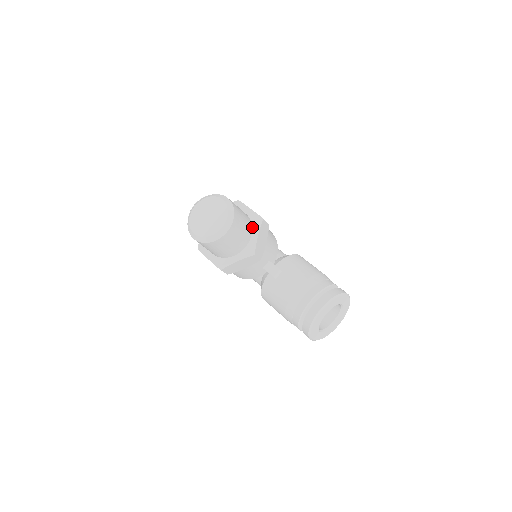
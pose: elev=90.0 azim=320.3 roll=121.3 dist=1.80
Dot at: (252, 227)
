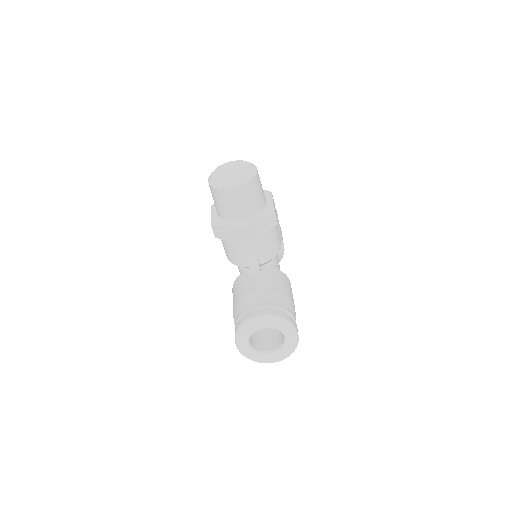
Dot at: (261, 211)
